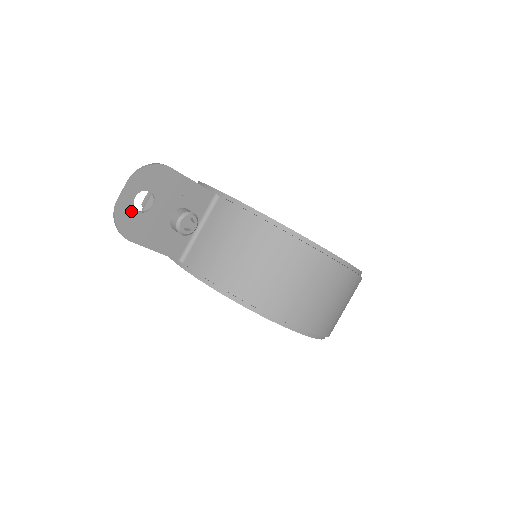
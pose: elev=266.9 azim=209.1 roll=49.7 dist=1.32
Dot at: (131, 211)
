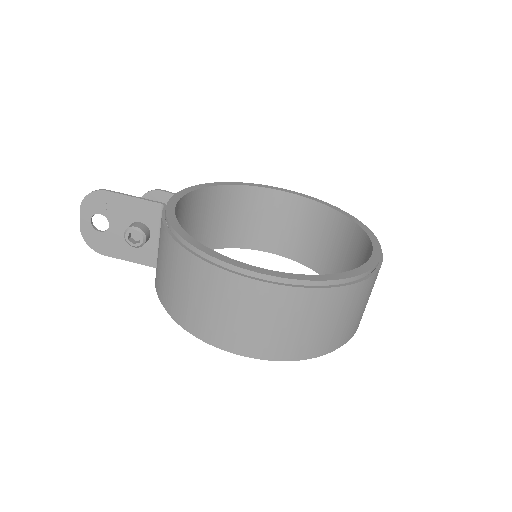
Dot at: (93, 232)
